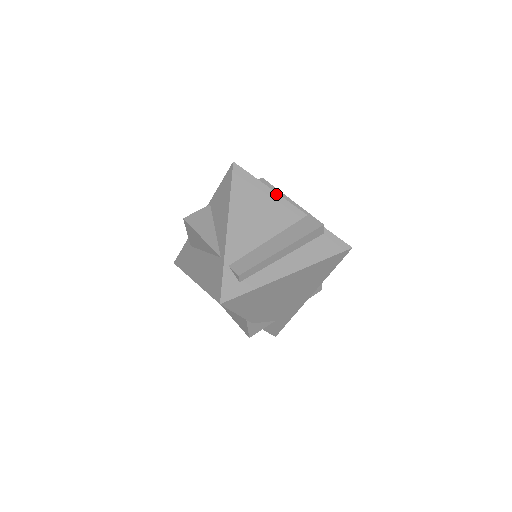
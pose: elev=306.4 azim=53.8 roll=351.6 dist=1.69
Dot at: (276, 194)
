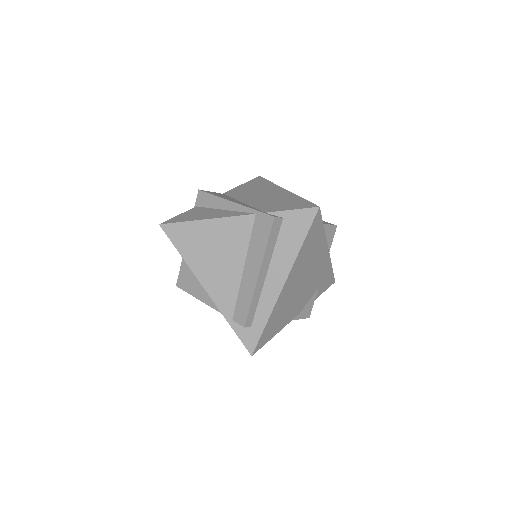
Dot at: (215, 220)
